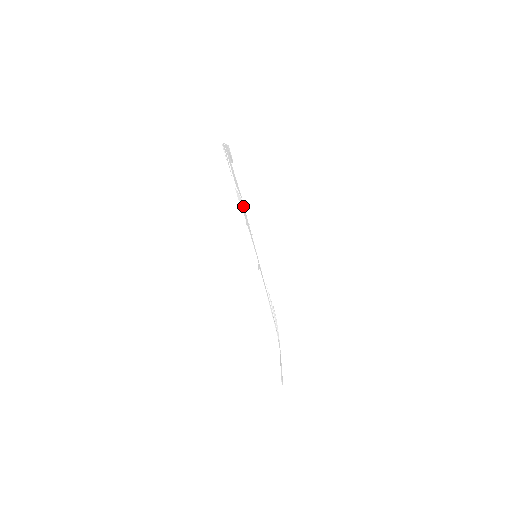
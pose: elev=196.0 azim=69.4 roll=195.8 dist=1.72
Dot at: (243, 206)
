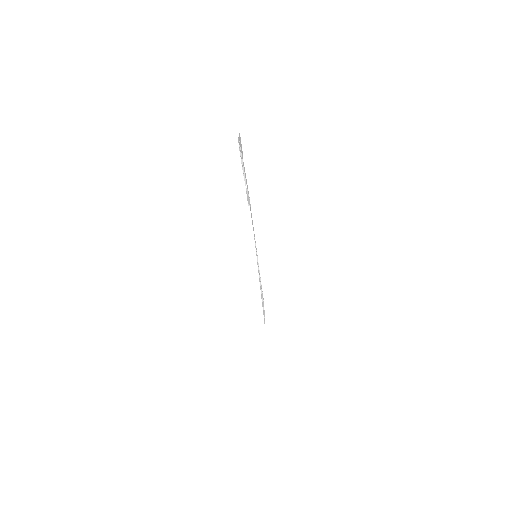
Dot at: (250, 207)
